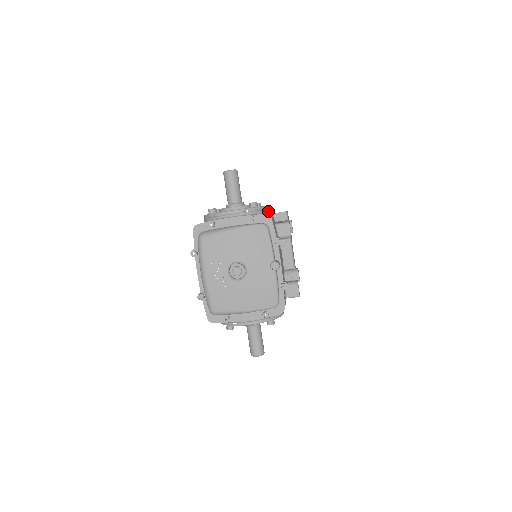
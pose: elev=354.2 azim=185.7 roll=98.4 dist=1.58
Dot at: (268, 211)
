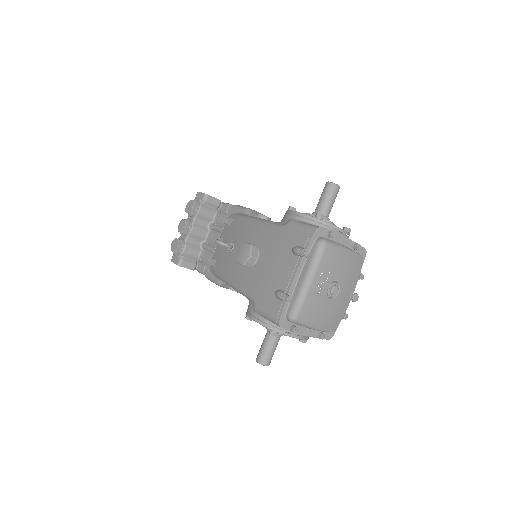
Dot at: occluded
